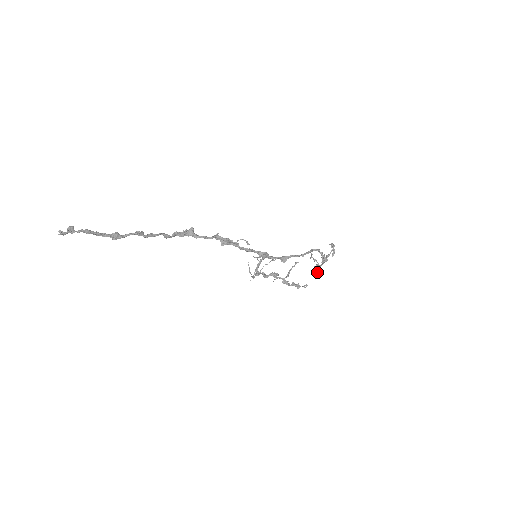
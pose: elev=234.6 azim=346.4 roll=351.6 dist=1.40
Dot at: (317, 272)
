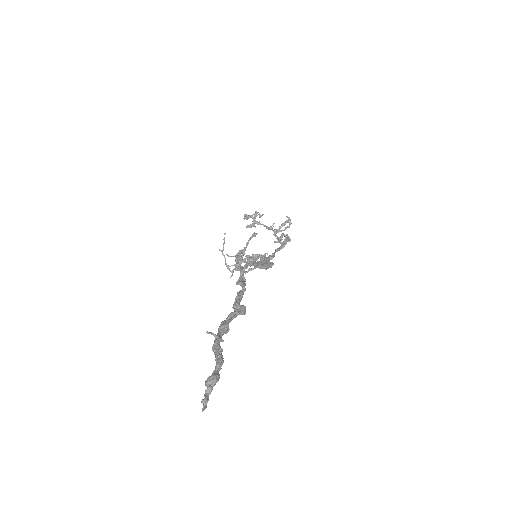
Dot at: (248, 227)
